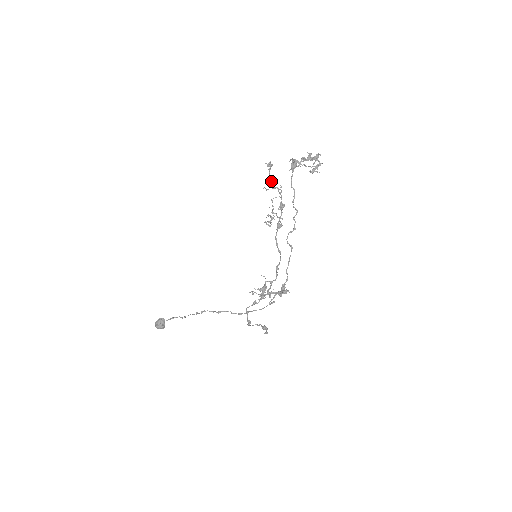
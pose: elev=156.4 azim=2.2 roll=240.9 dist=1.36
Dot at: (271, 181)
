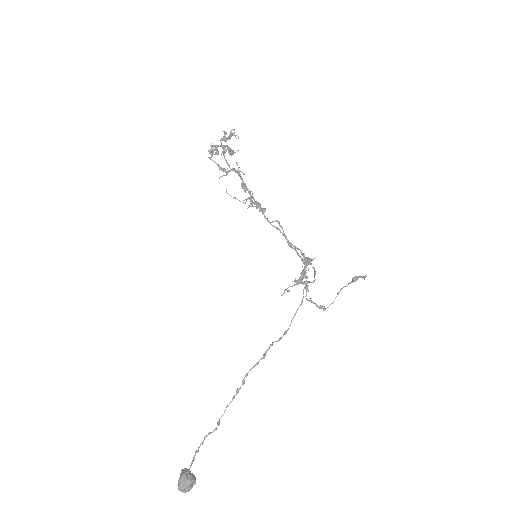
Dot at: (220, 168)
